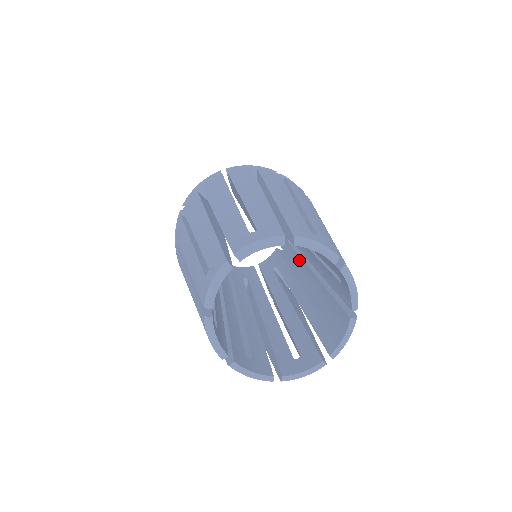
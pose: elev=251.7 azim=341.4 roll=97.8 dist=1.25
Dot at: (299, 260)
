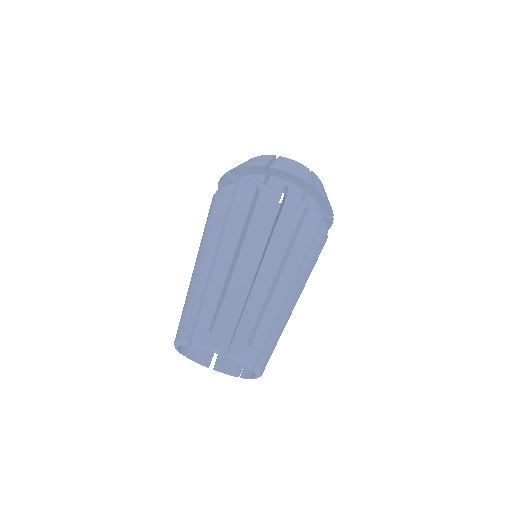
Dot at: occluded
